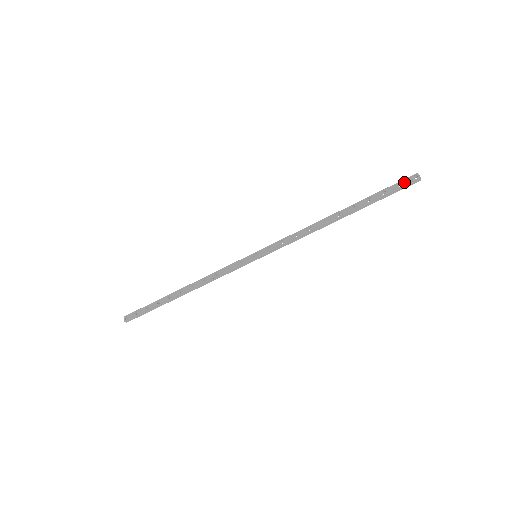
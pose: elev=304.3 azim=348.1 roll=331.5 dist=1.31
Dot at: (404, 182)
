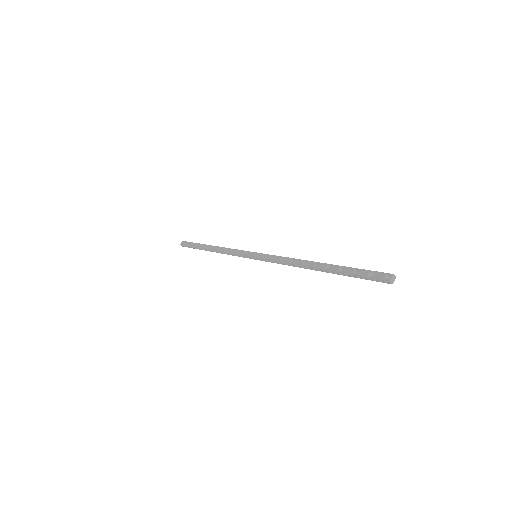
Dot at: (376, 275)
